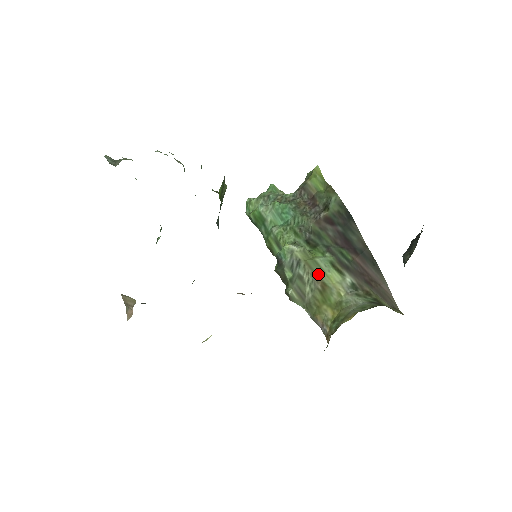
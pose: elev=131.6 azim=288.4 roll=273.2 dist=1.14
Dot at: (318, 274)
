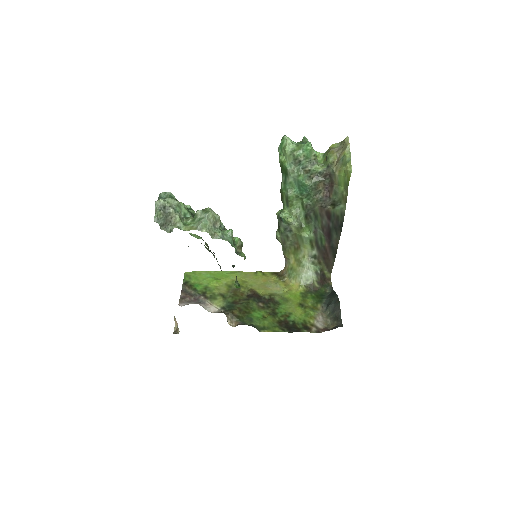
Dot at: (299, 242)
